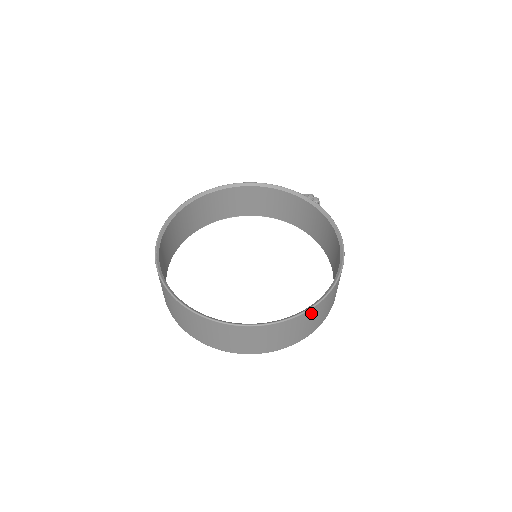
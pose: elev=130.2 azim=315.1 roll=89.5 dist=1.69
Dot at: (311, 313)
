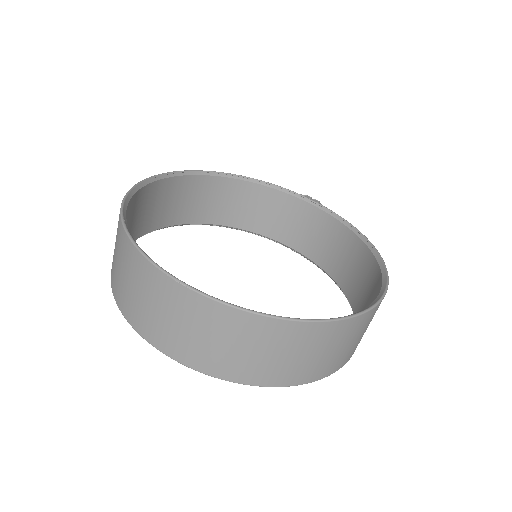
Dot at: (372, 315)
